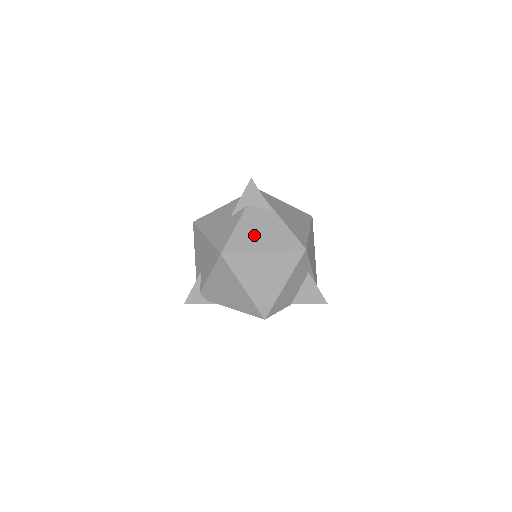
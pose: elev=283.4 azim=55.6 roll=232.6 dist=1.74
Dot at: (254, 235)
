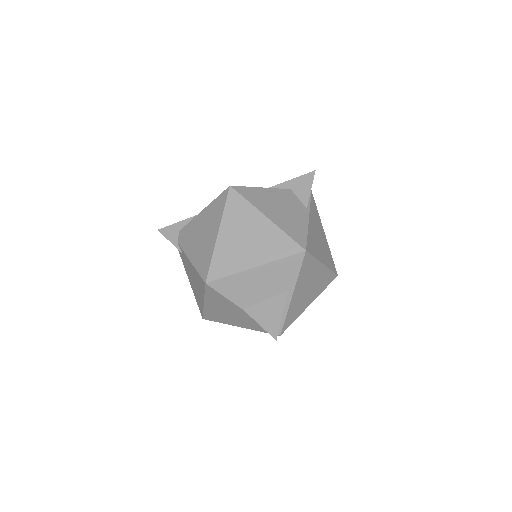
Dot at: (273, 204)
